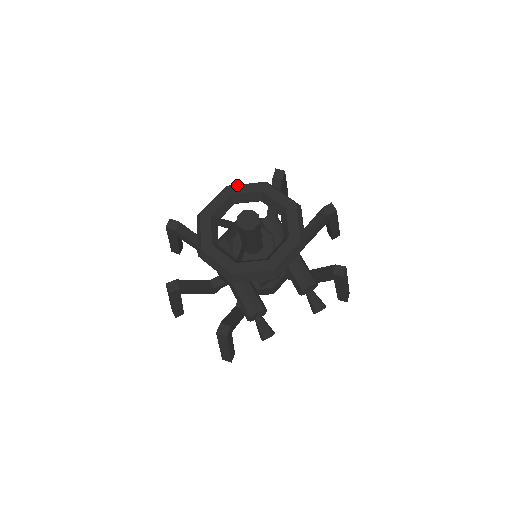
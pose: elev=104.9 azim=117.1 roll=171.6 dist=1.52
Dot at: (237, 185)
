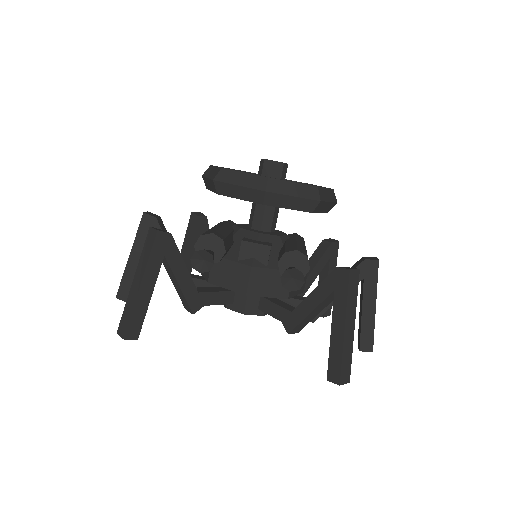
Dot at: occluded
